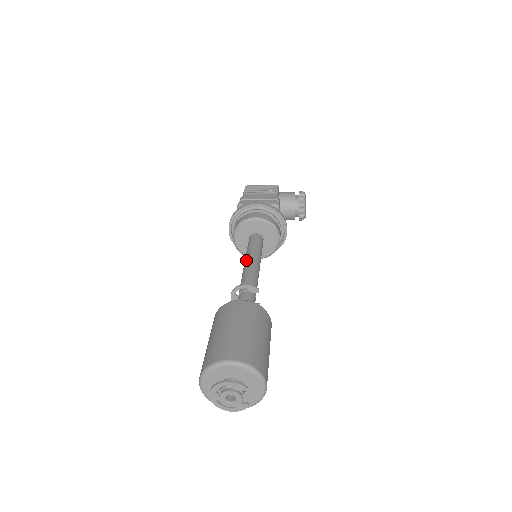
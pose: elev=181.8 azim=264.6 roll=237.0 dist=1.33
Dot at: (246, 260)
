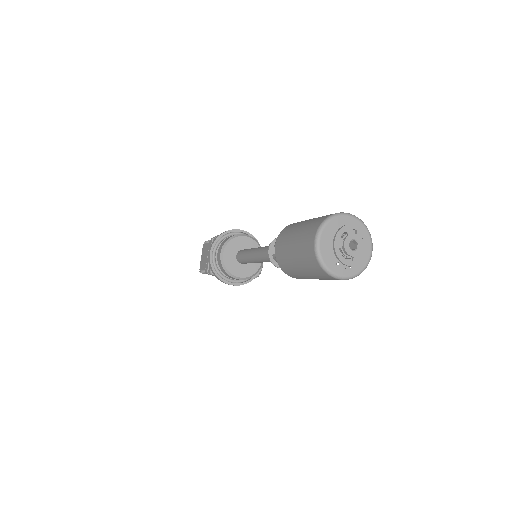
Dot at: (256, 248)
